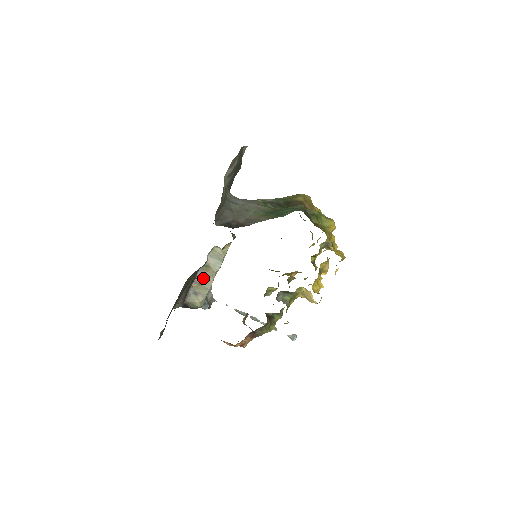
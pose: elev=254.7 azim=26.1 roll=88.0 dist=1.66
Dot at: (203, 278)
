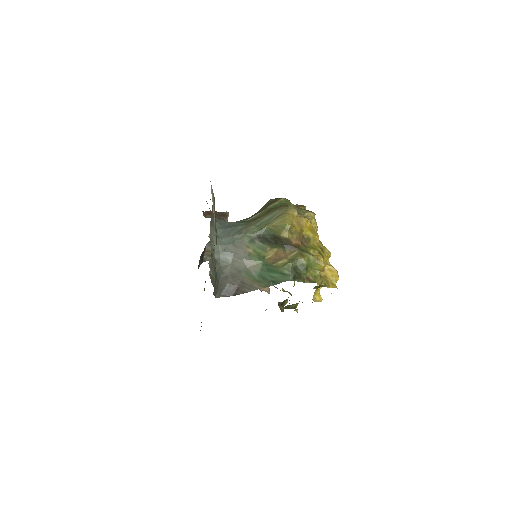
Dot at: occluded
